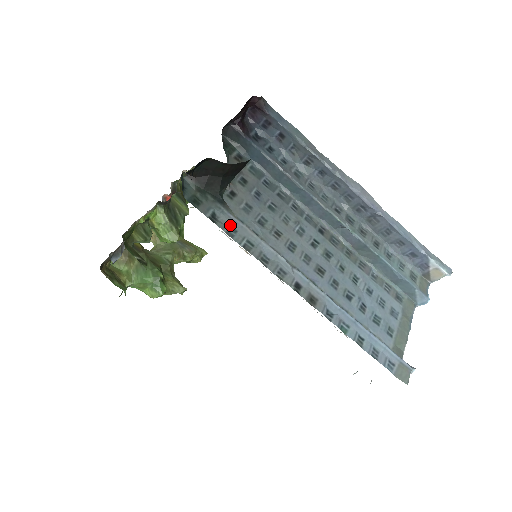
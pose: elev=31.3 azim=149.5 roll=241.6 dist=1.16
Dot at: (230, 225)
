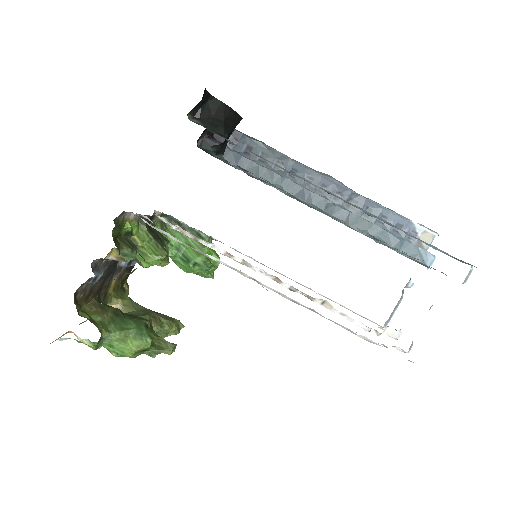
Dot at: (245, 149)
